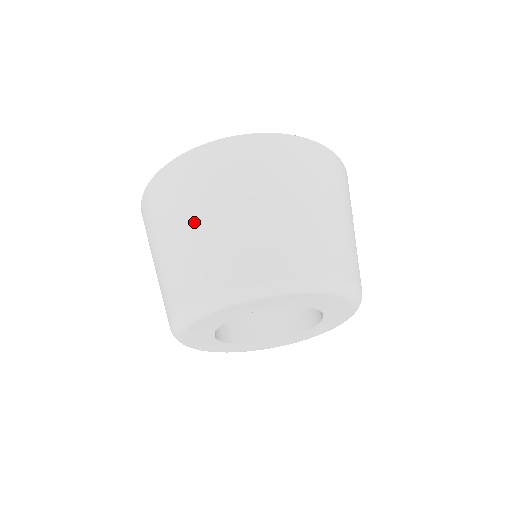
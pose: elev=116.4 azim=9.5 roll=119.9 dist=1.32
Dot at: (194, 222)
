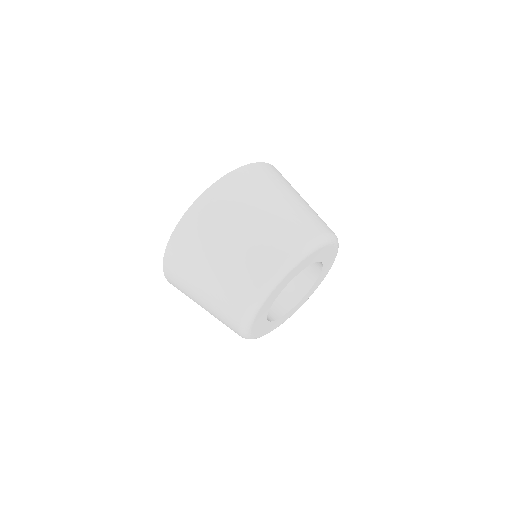
Dot at: (215, 260)
